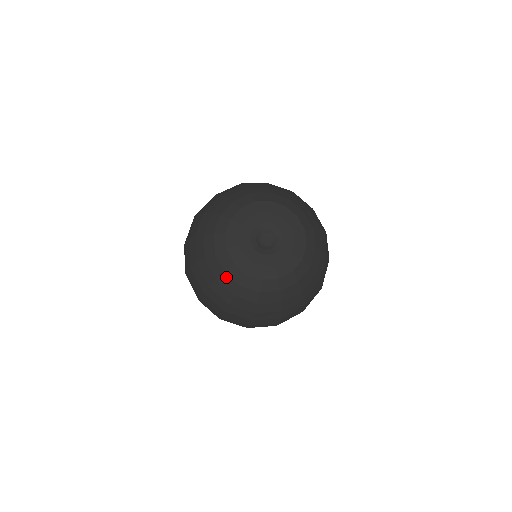
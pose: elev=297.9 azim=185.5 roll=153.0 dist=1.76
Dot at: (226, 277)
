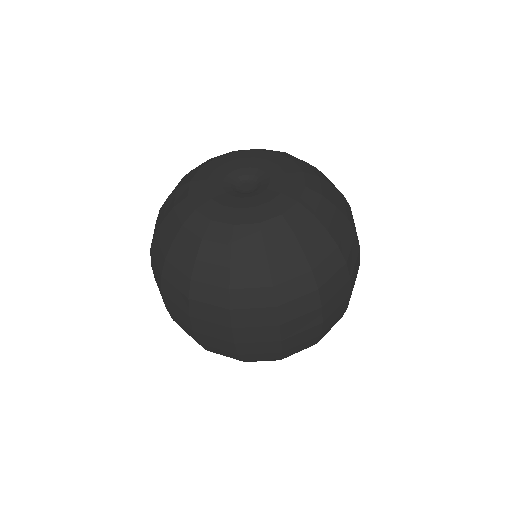
Dot at: (238, 250)
